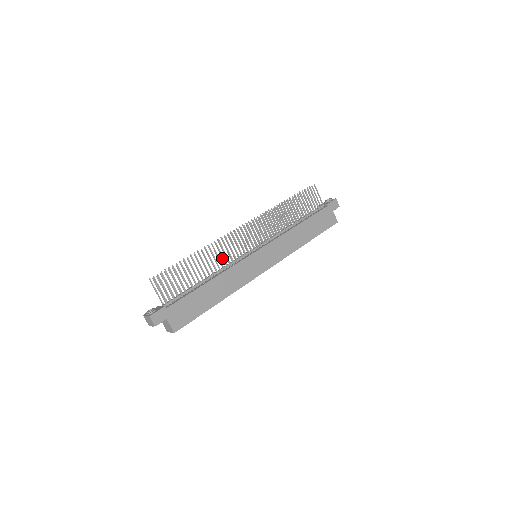
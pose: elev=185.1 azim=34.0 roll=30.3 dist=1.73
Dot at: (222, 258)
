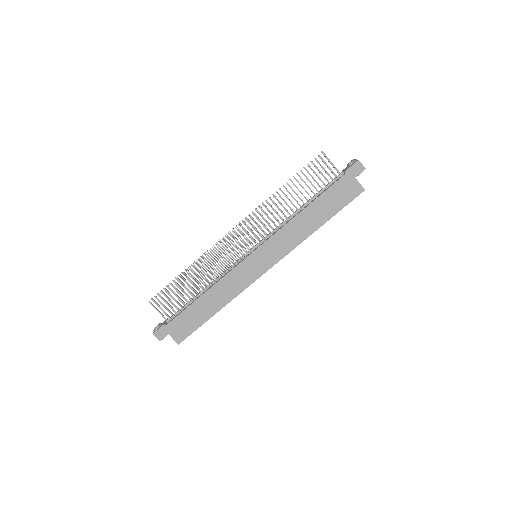
Dot at: (214, 269)
